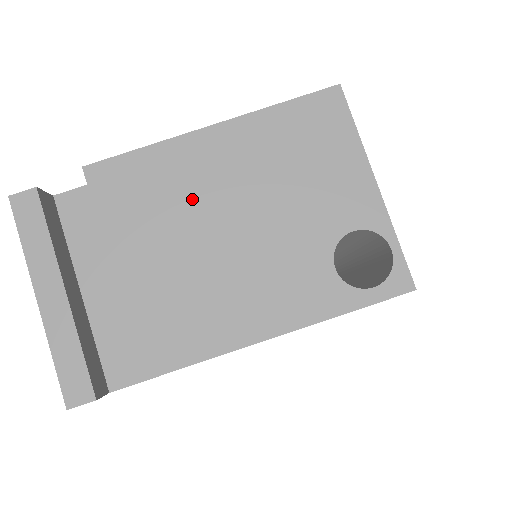
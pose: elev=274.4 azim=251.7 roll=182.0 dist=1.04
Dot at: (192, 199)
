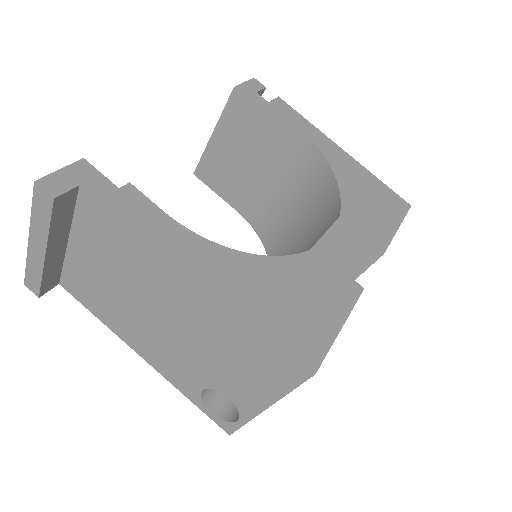
Dot at: (160, 289)
